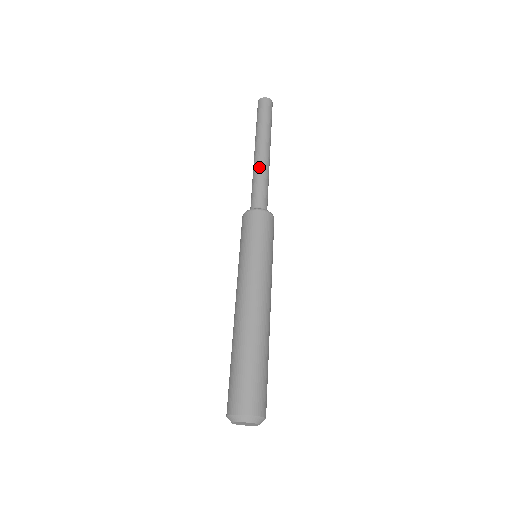
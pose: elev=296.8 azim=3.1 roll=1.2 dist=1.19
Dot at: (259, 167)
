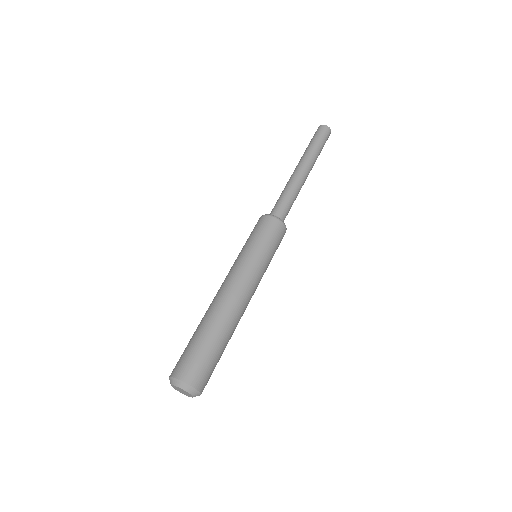
Dot at: (296, 183)
